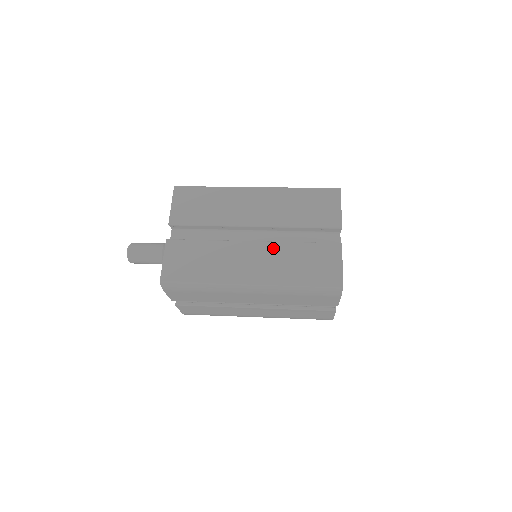
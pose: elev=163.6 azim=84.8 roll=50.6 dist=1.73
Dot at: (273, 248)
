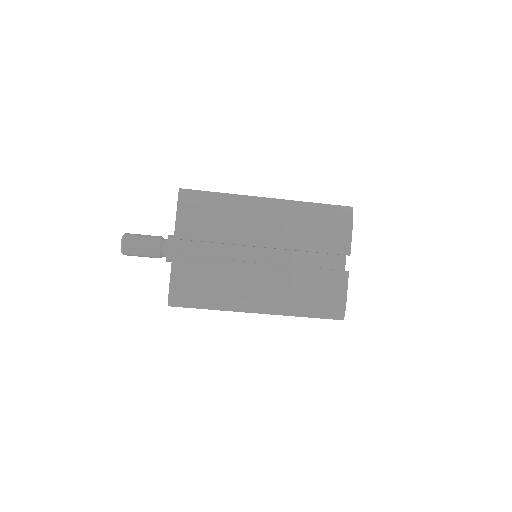
Dot at: occluded
